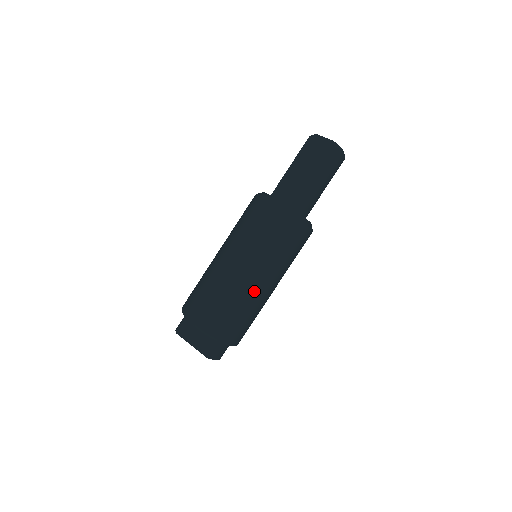
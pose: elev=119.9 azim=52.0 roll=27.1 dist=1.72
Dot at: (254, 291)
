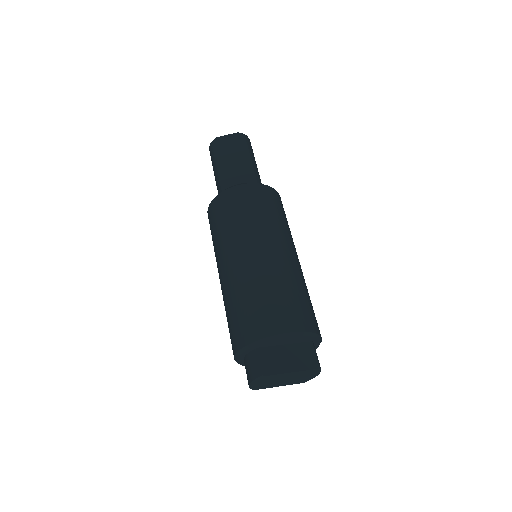
Dot at: (299, 268)
